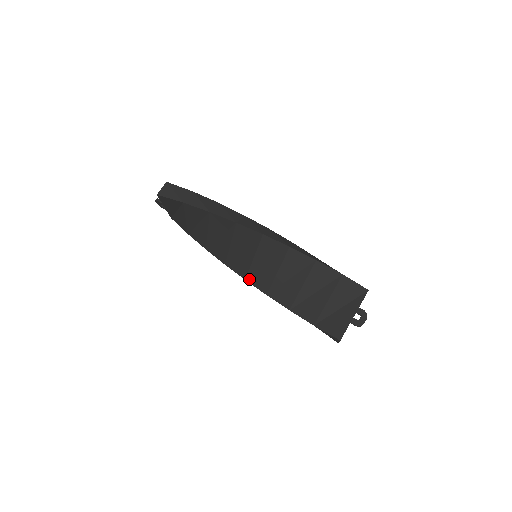
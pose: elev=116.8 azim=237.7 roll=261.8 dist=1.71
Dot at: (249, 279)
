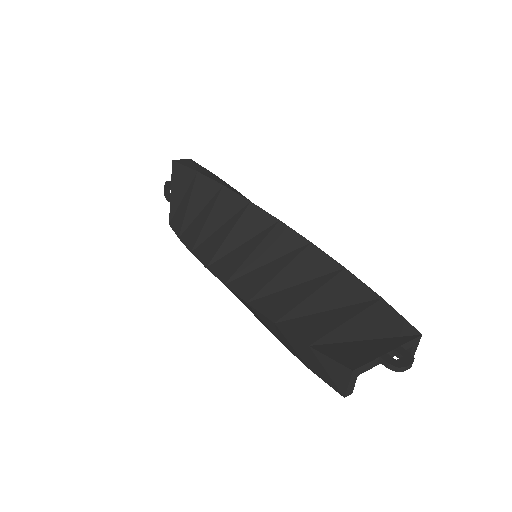
Dot at: (231, 283)
